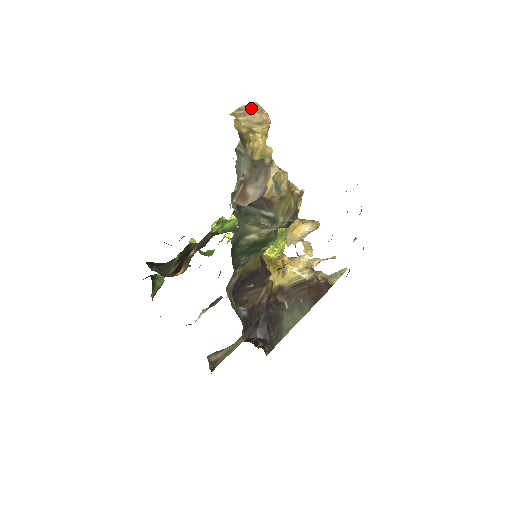
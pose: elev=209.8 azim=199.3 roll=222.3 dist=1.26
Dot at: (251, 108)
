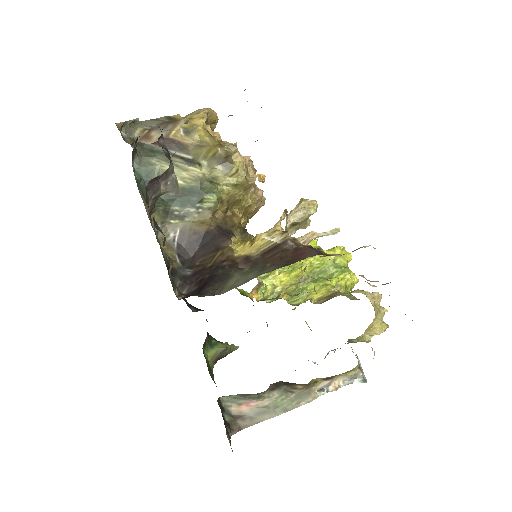
Dot at: occluded
